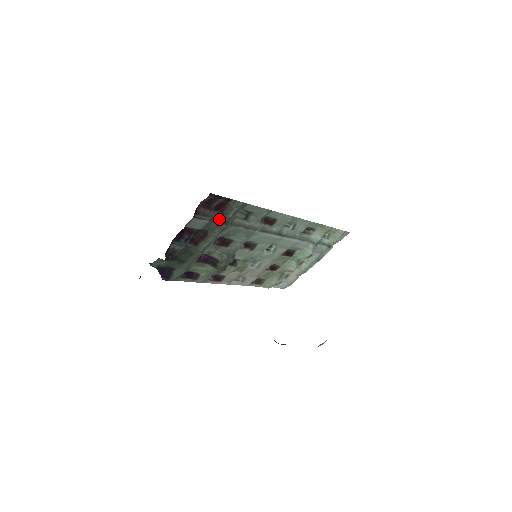
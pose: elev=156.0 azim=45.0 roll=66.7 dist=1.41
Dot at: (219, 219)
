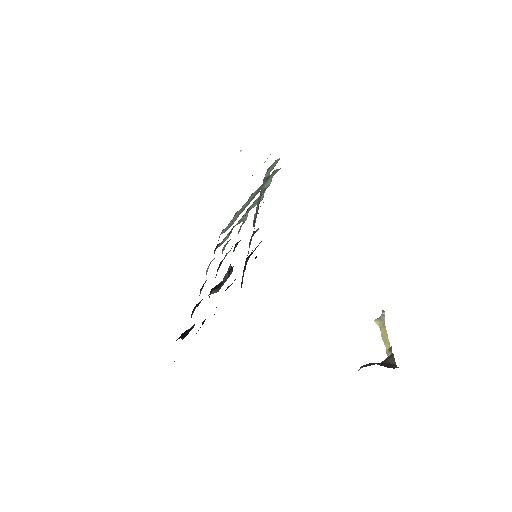
Dot at: occluded
